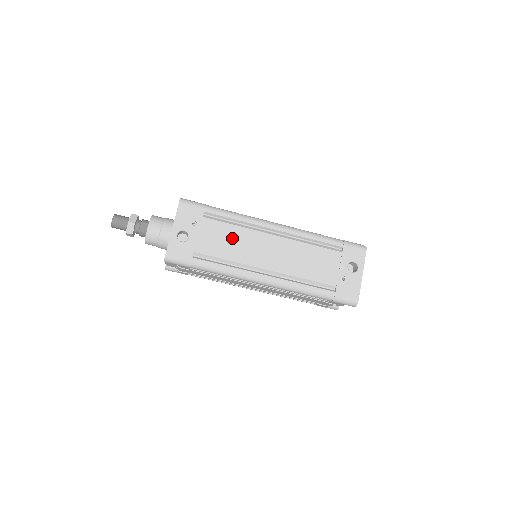
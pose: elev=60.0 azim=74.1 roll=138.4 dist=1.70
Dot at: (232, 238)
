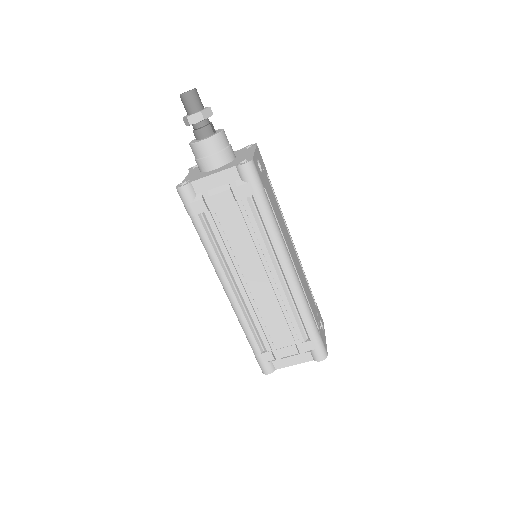
Dot at: (279, 212)
